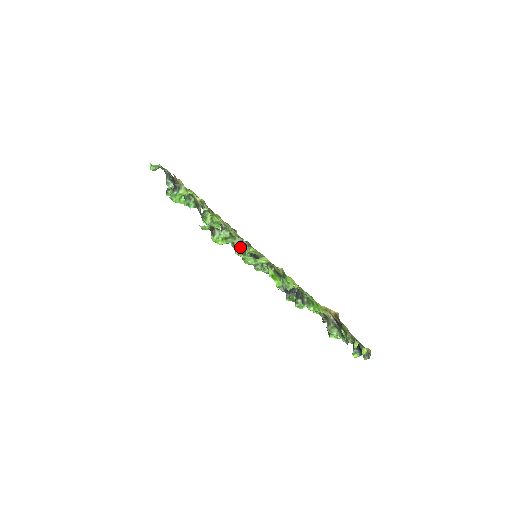
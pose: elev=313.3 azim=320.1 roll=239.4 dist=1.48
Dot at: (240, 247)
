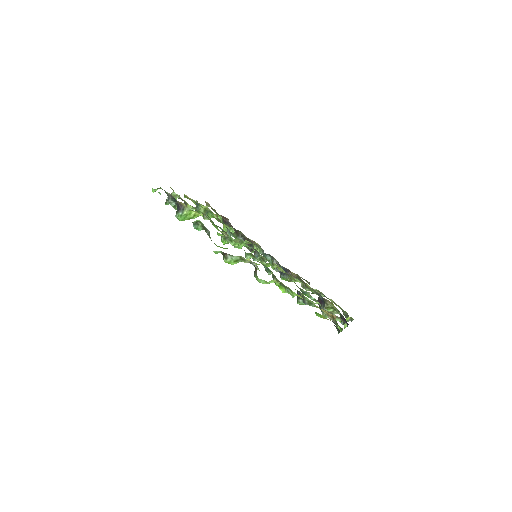
Dot at: occluded
